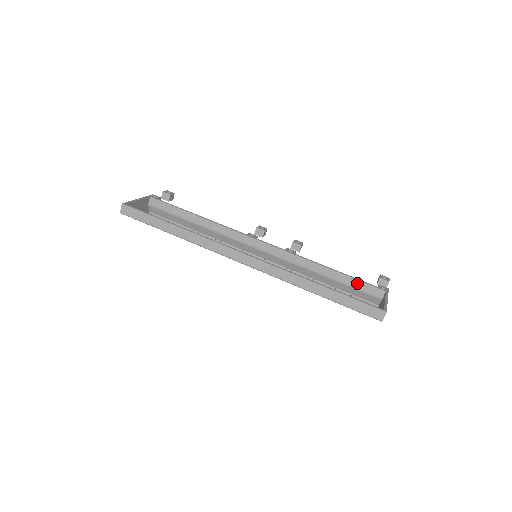
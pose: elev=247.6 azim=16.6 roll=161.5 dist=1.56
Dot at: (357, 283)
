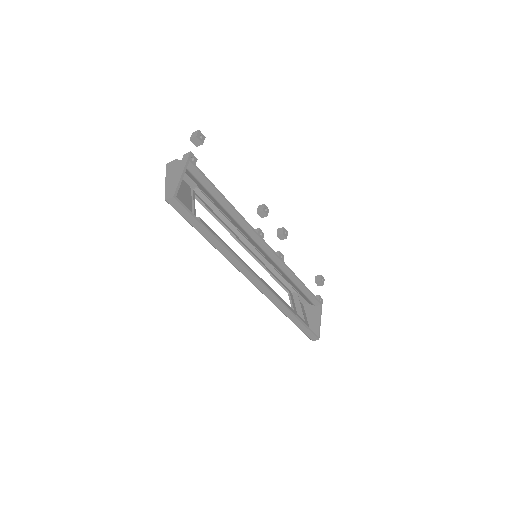
Dot at: (309, 294)
